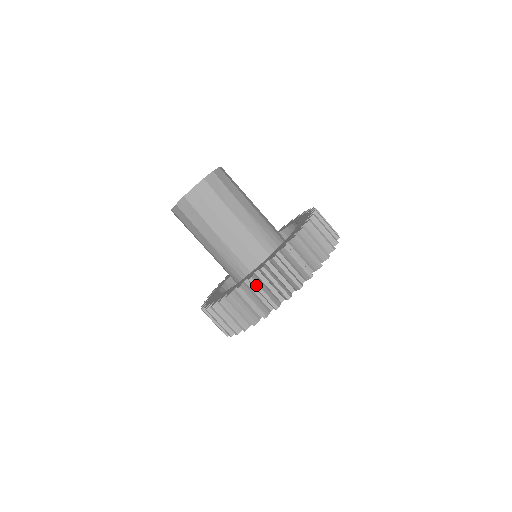
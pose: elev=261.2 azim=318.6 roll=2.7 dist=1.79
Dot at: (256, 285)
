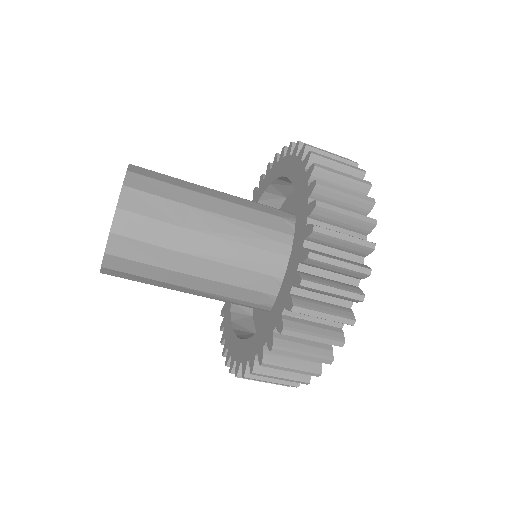
Dot at: (274, 367)
